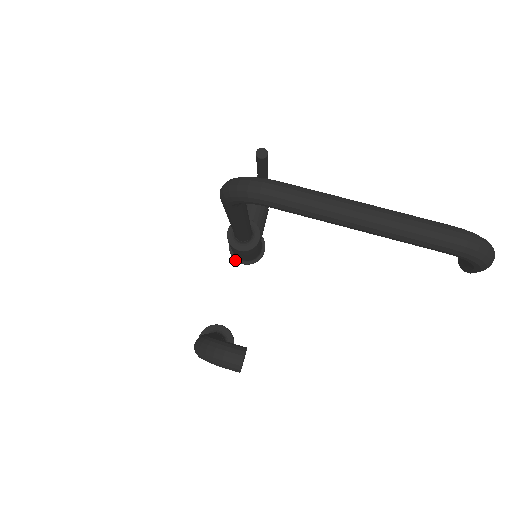
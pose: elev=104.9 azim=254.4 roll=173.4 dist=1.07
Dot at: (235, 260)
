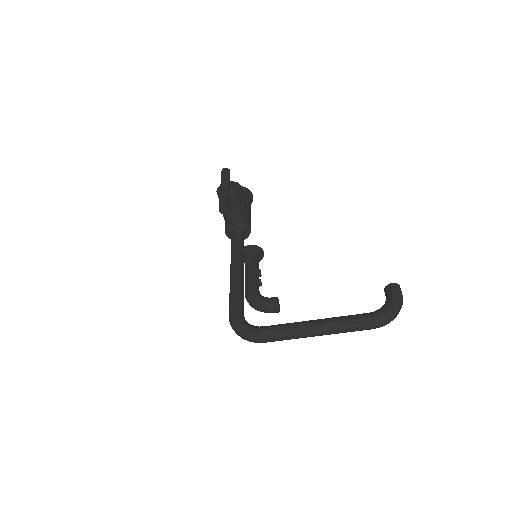
Dot at: occluded
